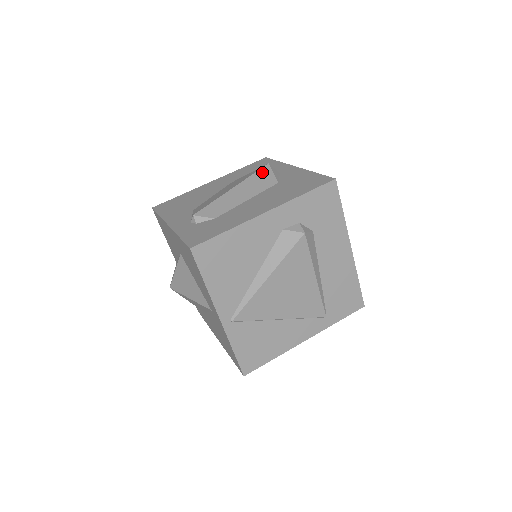
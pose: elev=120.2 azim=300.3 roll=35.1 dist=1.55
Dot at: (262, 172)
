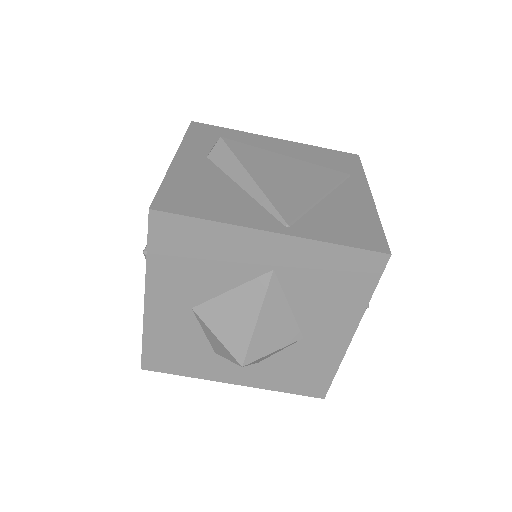
Dot at: occluded
